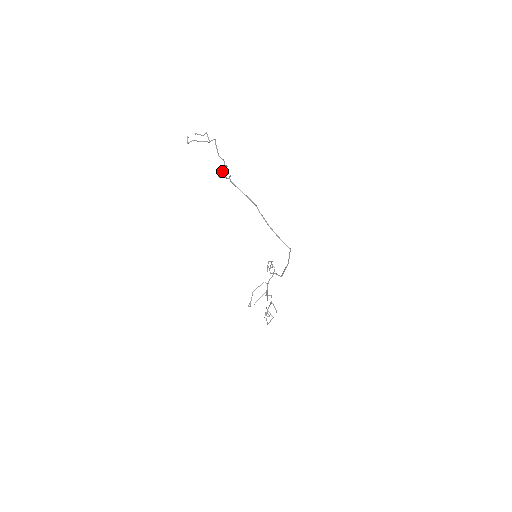
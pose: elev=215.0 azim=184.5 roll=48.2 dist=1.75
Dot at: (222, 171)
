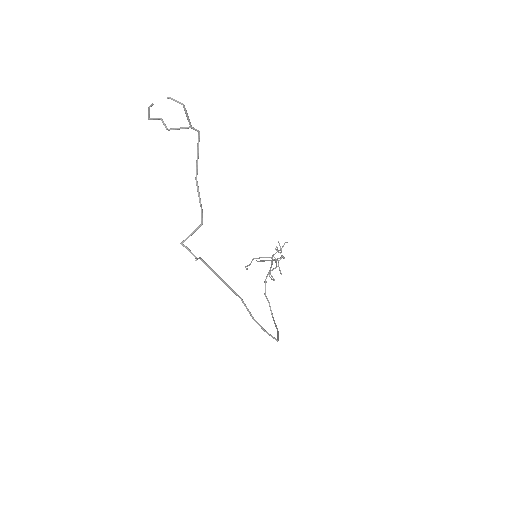
Dot at: occluded
